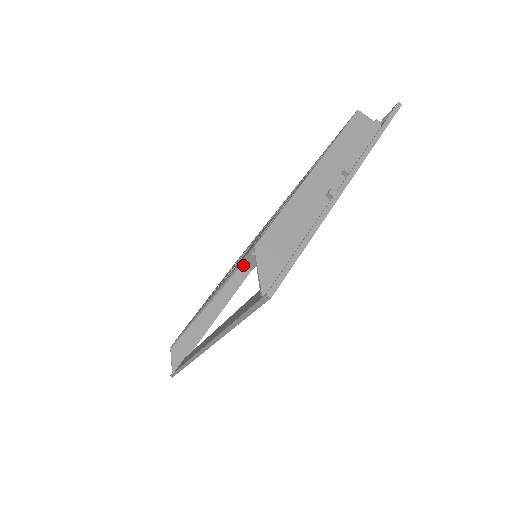
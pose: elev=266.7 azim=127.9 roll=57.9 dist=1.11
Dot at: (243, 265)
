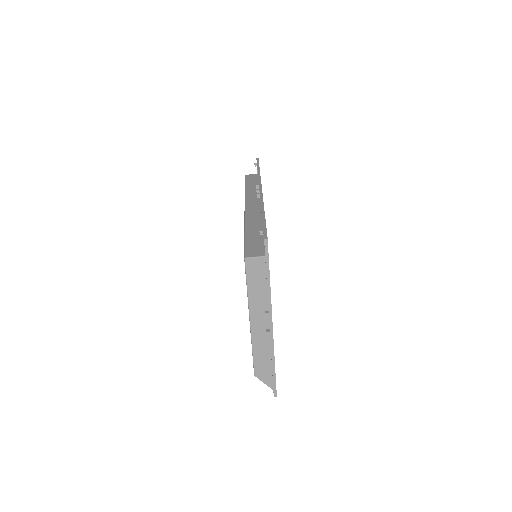
Dot at: occluded
